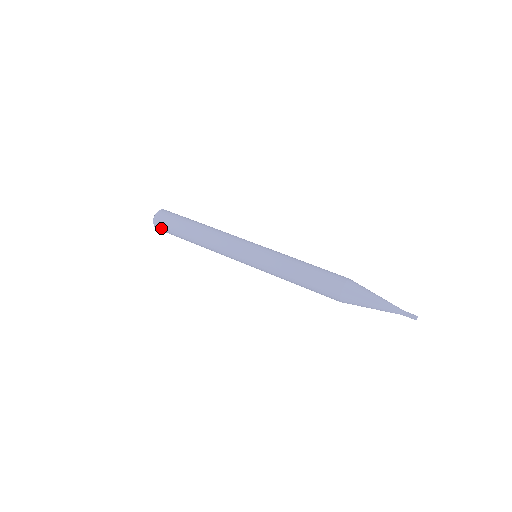
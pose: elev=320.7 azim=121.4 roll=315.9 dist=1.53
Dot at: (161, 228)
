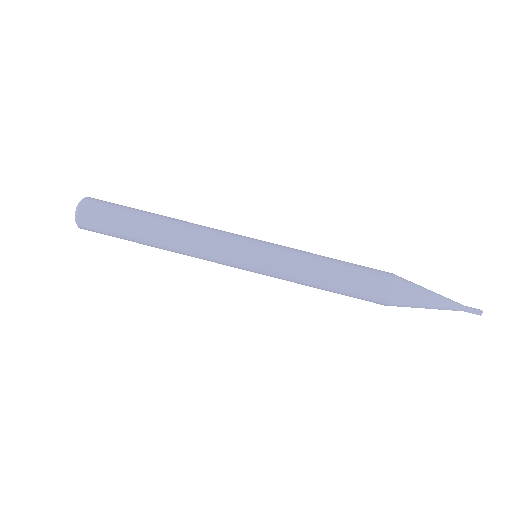
Dot at: occluded
